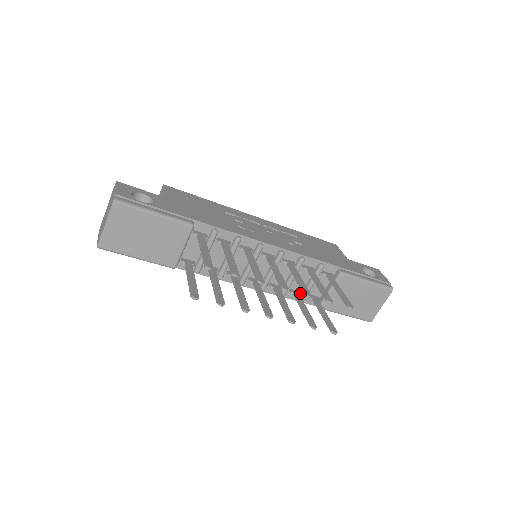
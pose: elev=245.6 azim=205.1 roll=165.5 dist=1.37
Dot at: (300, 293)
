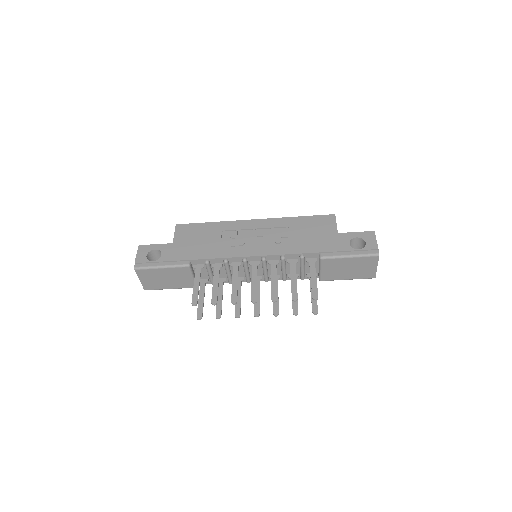
Dot at: (297, 276)
